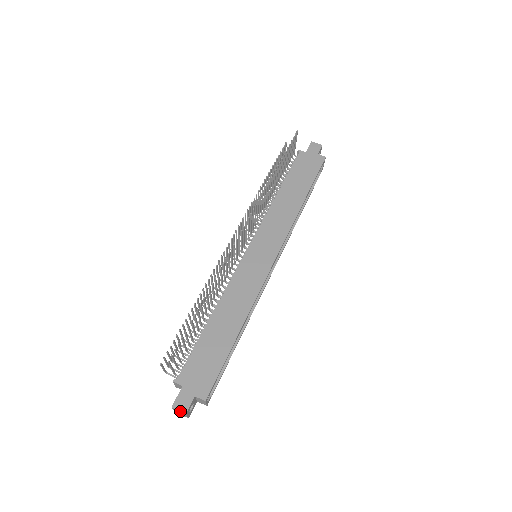
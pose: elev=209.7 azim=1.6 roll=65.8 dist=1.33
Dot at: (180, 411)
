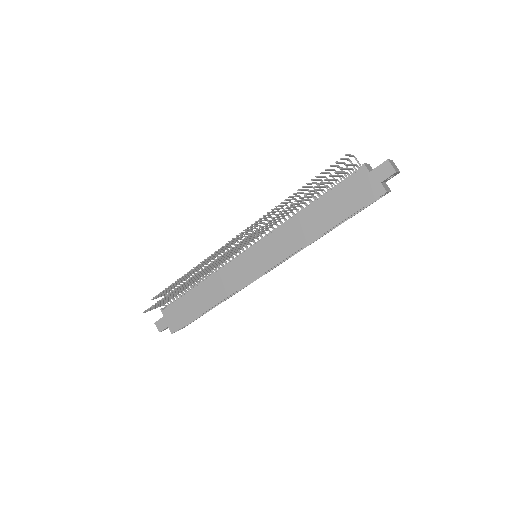
Dot at: occluded
